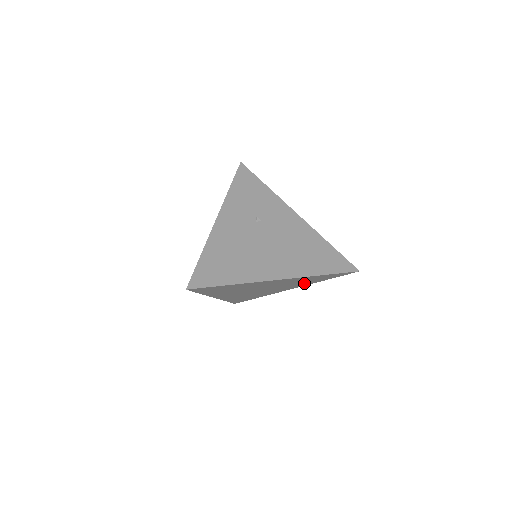
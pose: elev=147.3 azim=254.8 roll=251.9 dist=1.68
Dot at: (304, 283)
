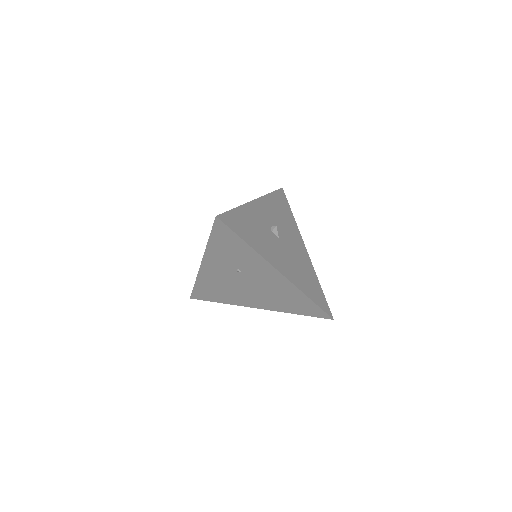
Dot at: occluded
